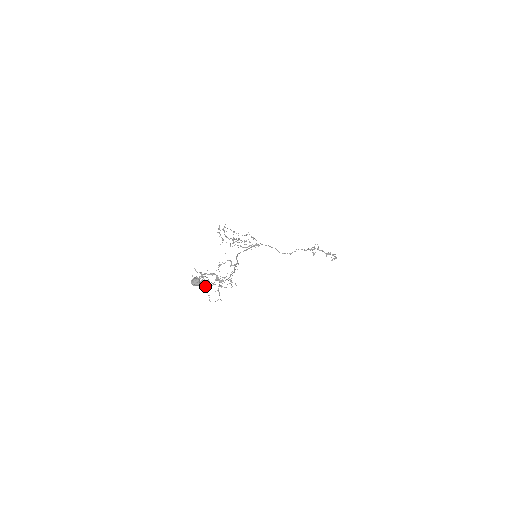
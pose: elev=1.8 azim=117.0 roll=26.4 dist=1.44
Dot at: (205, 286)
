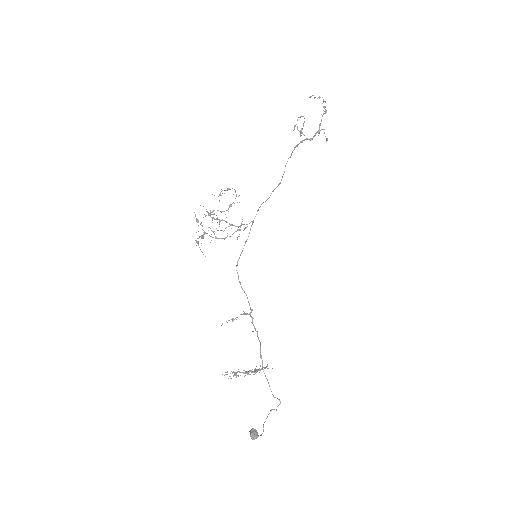
Dot at: occluded
